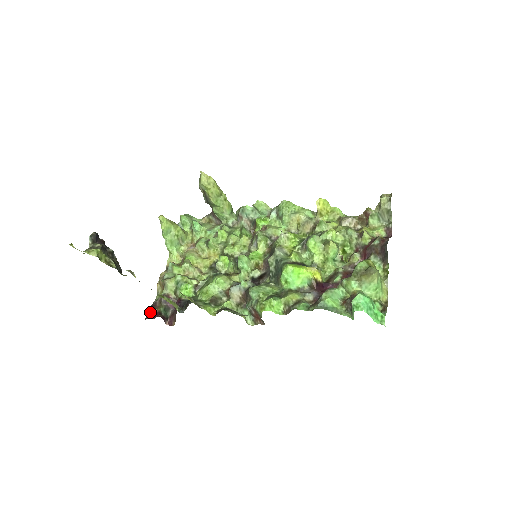
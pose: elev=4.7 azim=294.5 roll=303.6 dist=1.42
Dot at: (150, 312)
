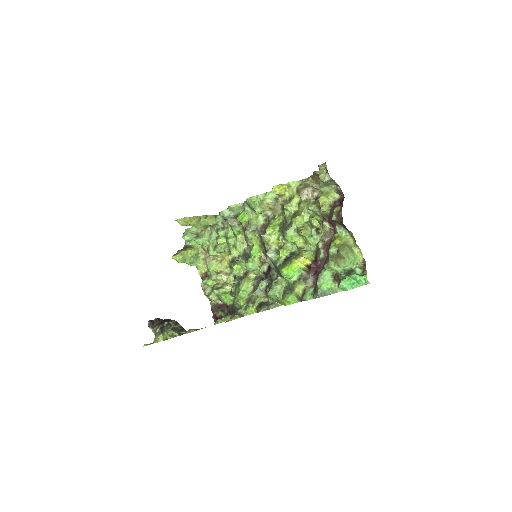
Dot at: (214, 319)
